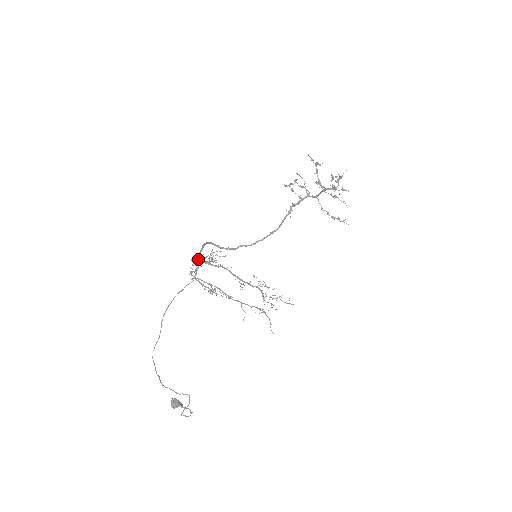
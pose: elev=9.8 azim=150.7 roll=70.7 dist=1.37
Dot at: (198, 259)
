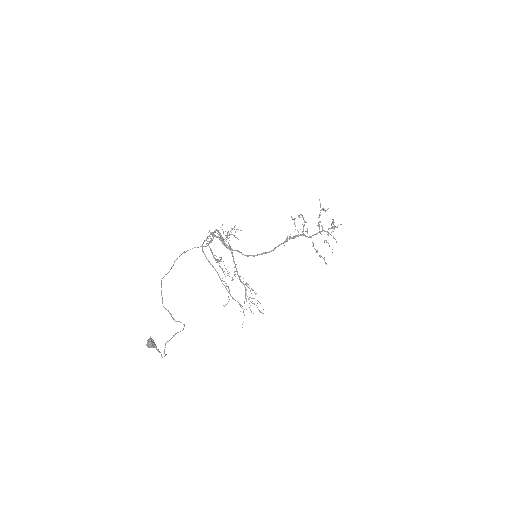
Dot at: occluded
